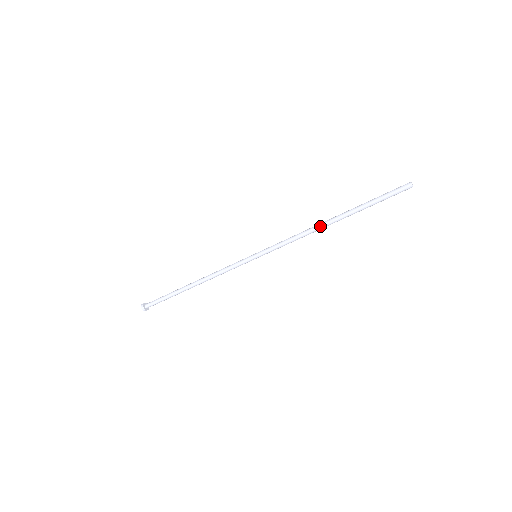
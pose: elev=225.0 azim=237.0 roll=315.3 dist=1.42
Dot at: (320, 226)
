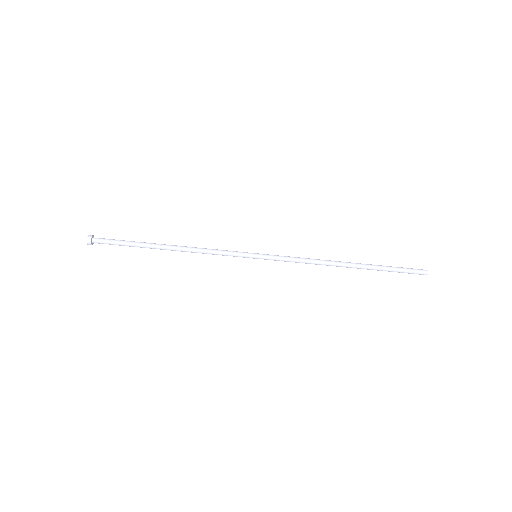
Dot at: (335, 262)
